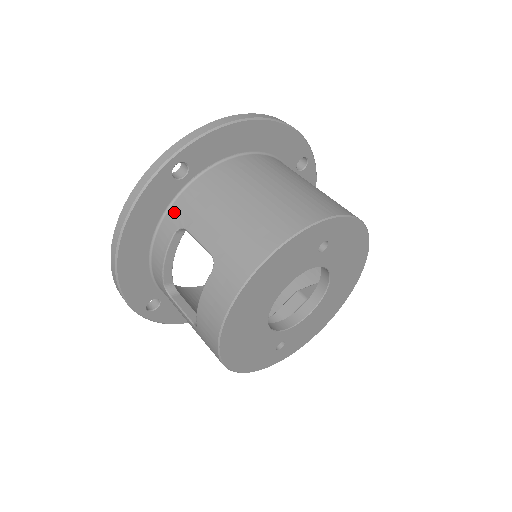
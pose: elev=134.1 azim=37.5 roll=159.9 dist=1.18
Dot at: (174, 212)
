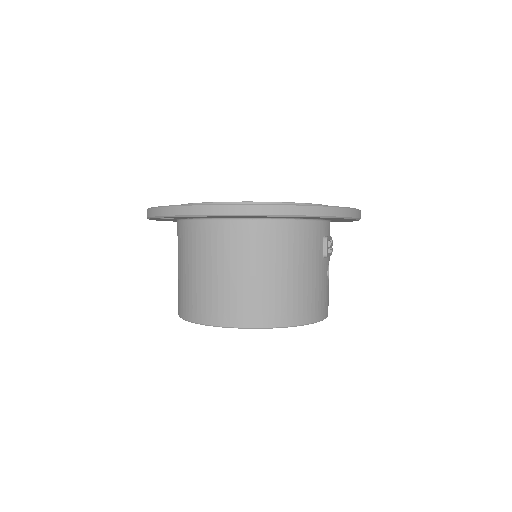
Dot at: (177, 227)
